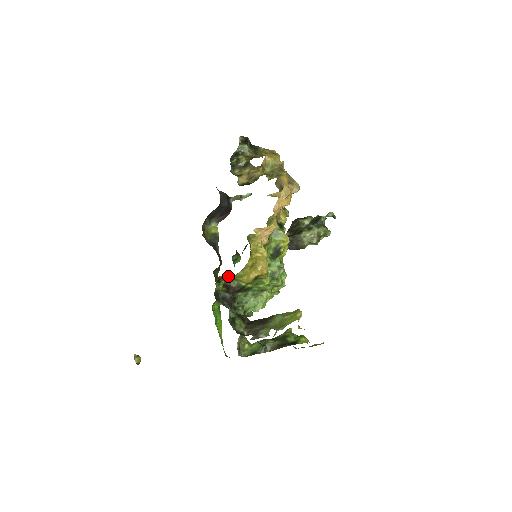
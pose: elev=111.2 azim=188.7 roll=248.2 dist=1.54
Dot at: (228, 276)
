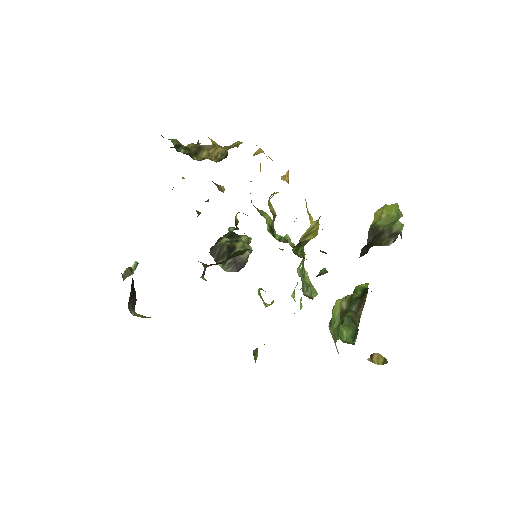
Dot at: (304, 234)
